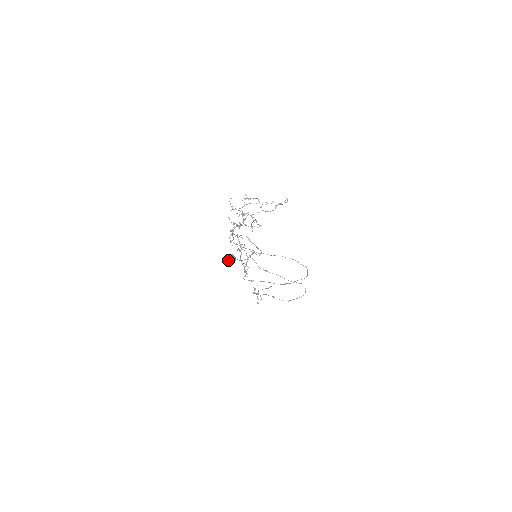
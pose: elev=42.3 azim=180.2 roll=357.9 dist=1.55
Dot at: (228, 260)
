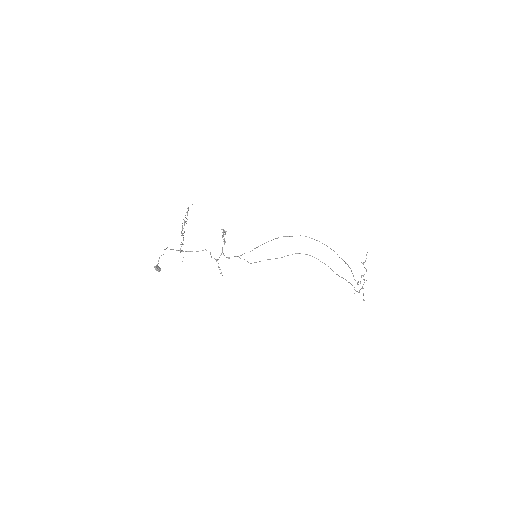
Dot at: occluded
